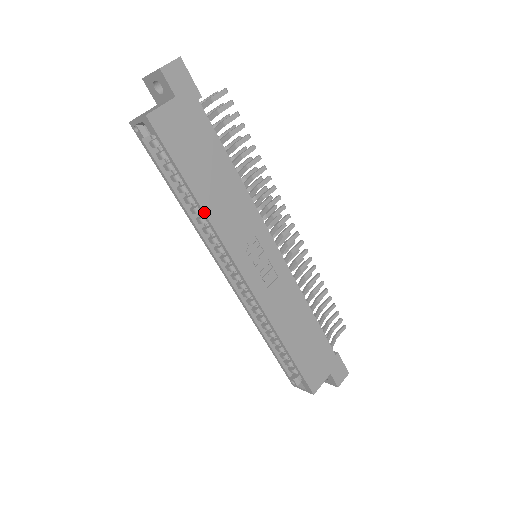
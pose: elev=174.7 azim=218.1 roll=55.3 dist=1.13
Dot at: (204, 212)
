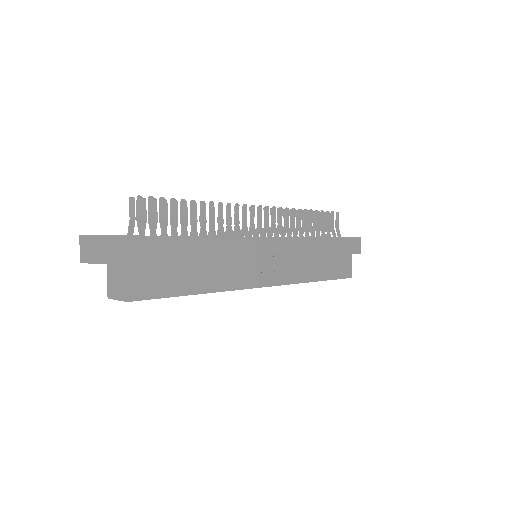
Dot at: (213, 292)
